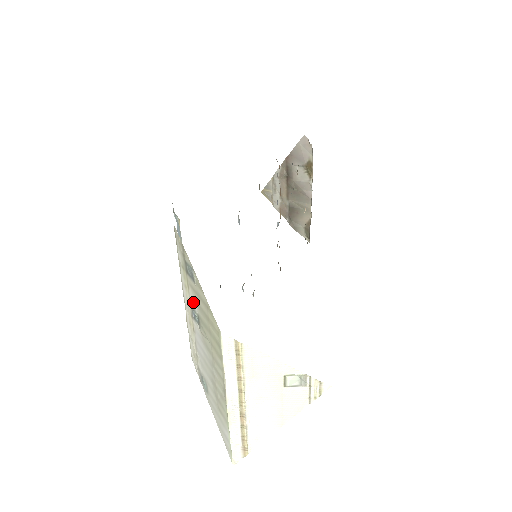
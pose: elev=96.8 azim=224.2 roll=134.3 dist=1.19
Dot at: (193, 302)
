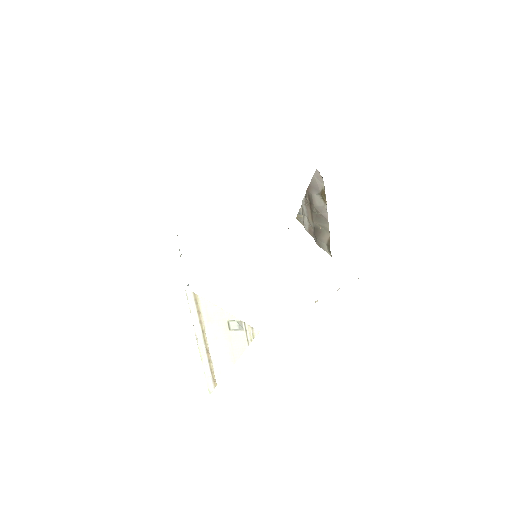
Dot at: occluded
